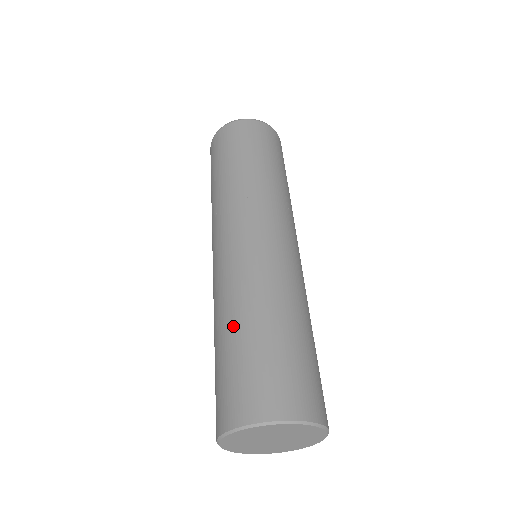
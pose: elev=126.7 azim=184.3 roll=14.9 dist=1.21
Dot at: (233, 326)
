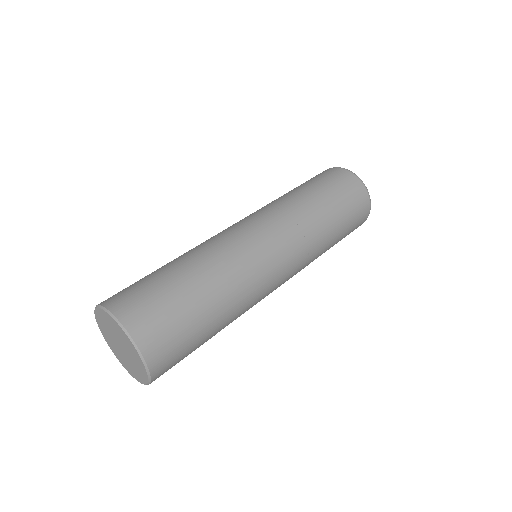
Dot at: (169, 263)
